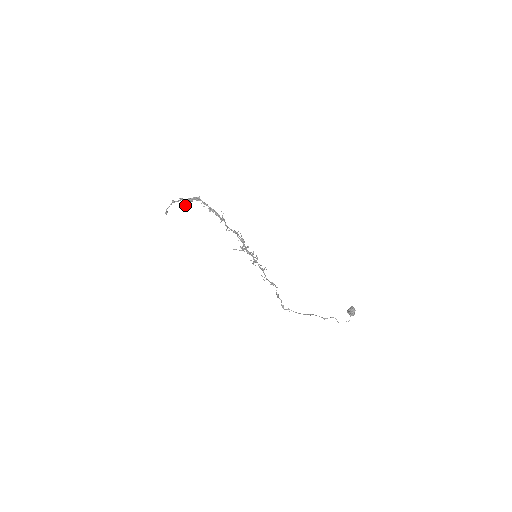
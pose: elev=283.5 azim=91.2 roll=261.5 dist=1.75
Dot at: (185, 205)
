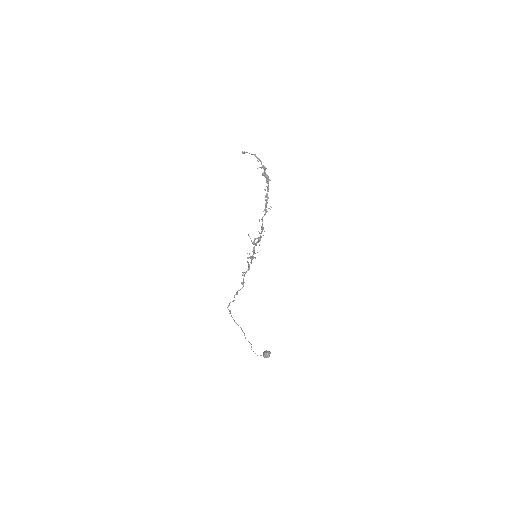
Dot at: (259, 167)
